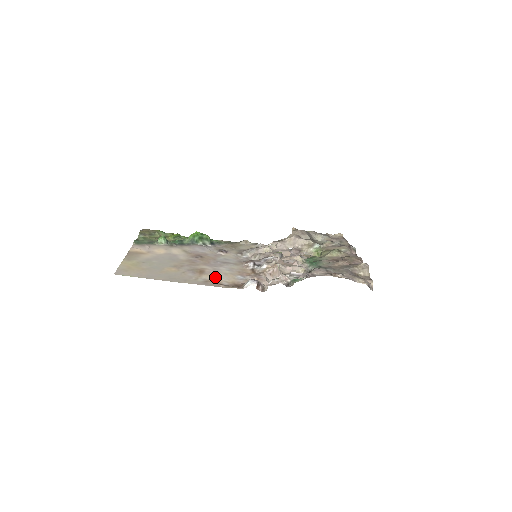
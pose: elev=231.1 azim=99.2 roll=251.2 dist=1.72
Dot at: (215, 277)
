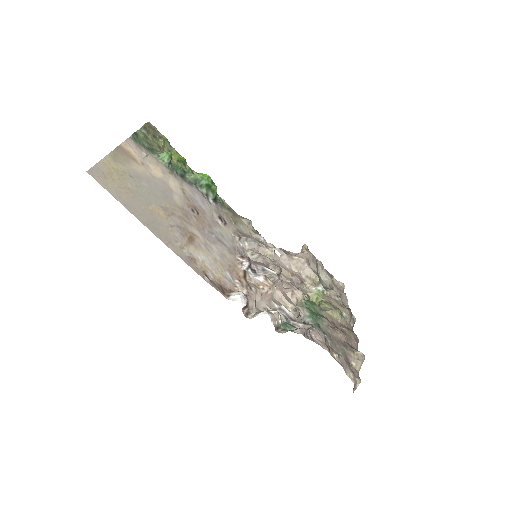
Dot at: (203, 258)
